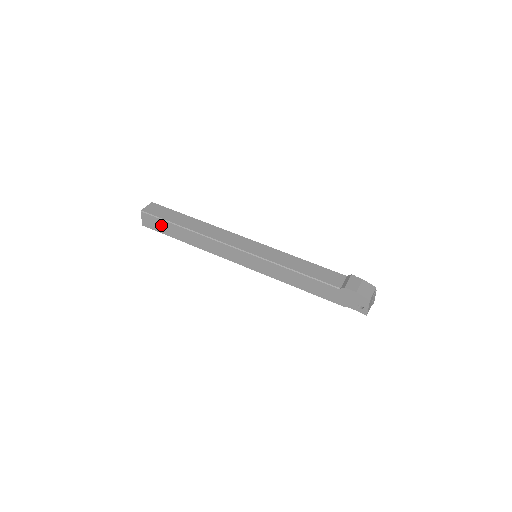
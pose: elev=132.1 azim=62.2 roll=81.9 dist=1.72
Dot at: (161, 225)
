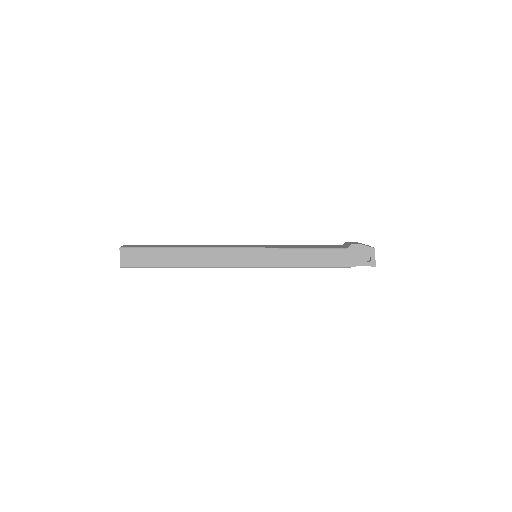
Dot at: (146, 256)
